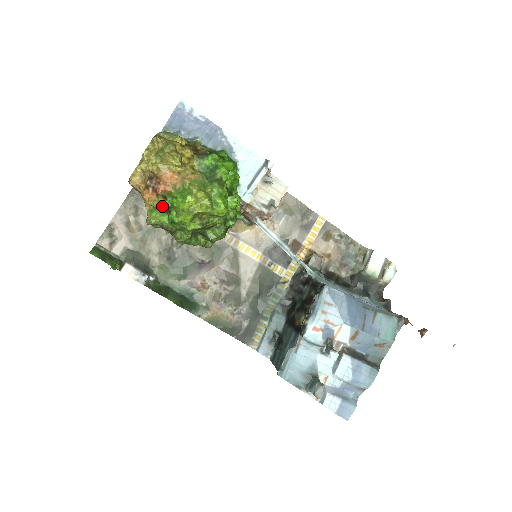
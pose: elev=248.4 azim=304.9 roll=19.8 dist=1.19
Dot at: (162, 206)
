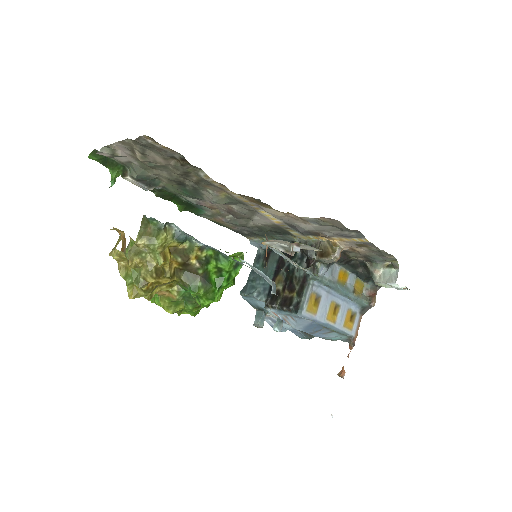
Dot at: occluded
